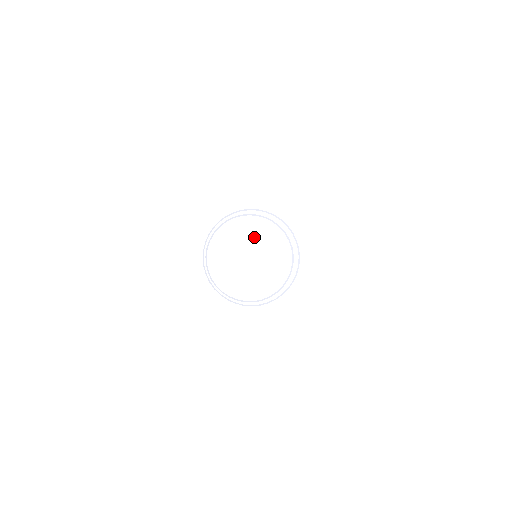
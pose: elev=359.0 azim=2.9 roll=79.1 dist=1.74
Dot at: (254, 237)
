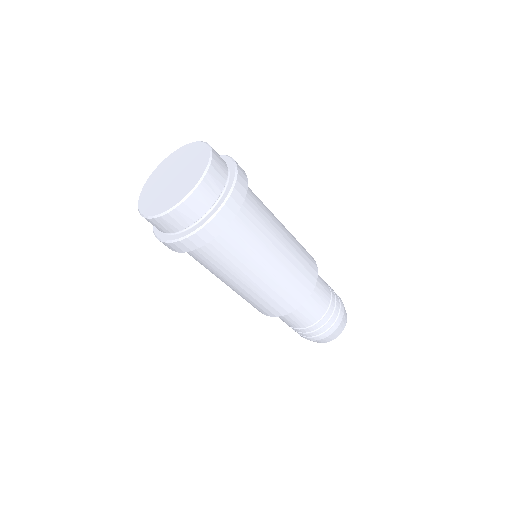
Dot at: (168, 169)
